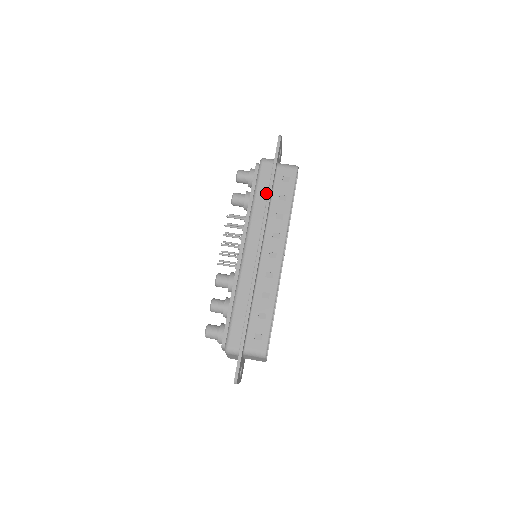
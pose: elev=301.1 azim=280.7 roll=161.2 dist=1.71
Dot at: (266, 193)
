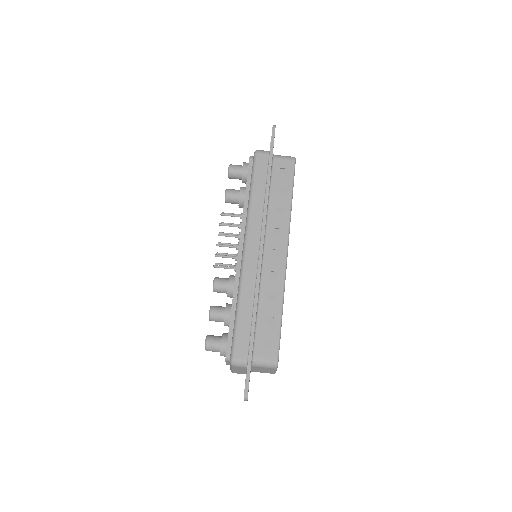
Dot at: (264, 186)
